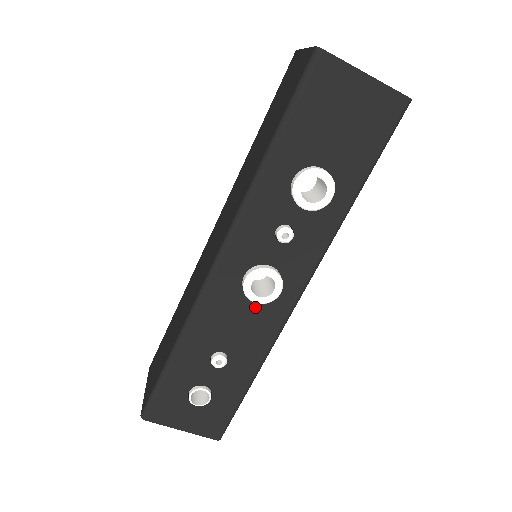
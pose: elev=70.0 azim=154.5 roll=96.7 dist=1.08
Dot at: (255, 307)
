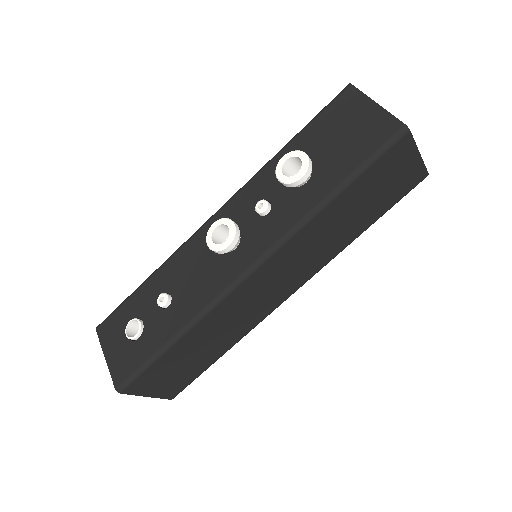
Dot at: (213, 265)
